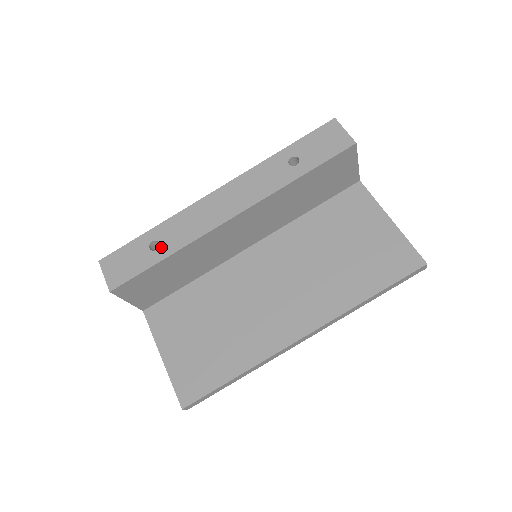
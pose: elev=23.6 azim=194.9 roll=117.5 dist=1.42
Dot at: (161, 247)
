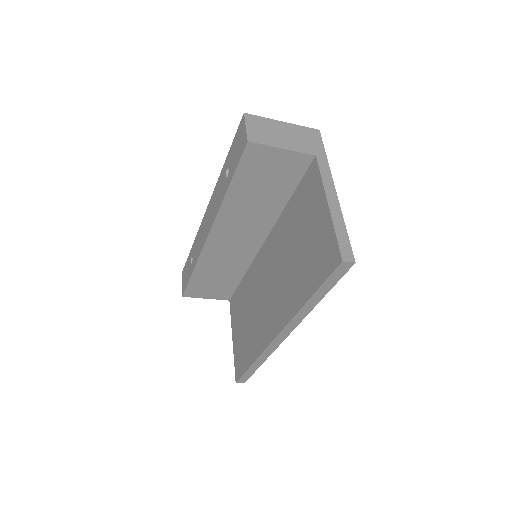
Dot at: (192, 262)
